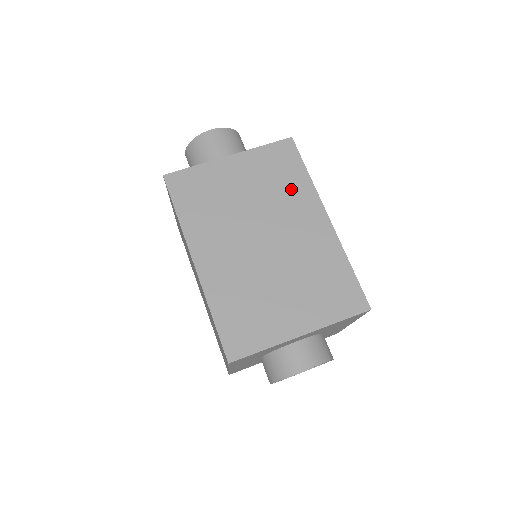
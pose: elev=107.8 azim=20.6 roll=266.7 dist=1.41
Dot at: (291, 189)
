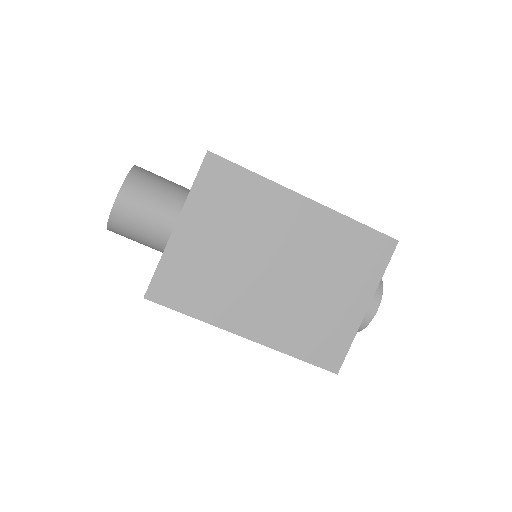
Dot at: (255, 203)
